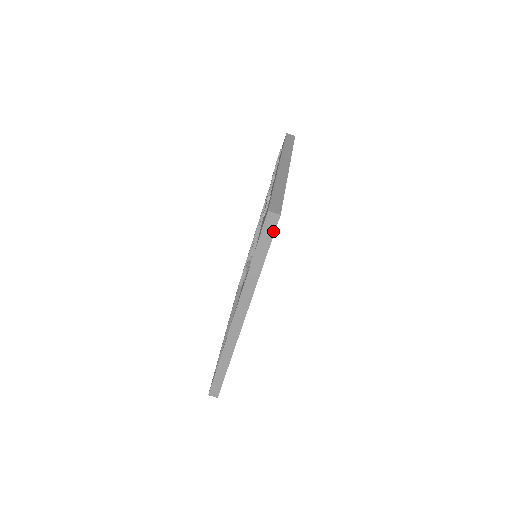
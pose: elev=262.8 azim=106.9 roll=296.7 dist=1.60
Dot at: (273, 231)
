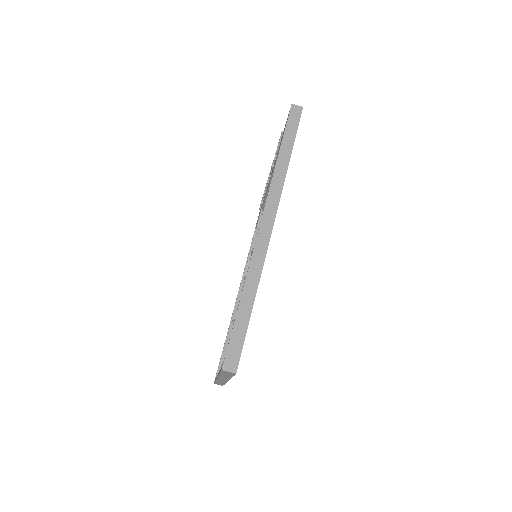
Dot at: (298, 121)
